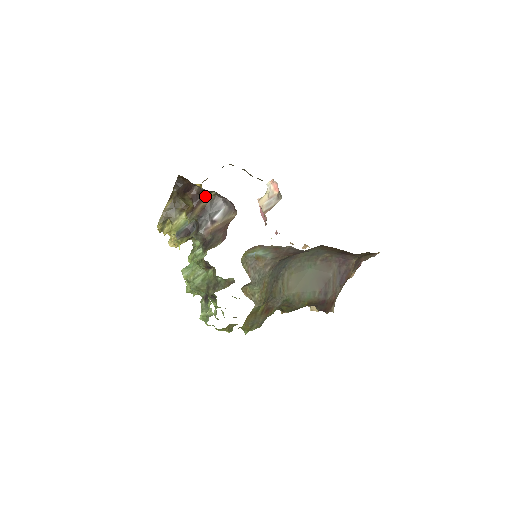
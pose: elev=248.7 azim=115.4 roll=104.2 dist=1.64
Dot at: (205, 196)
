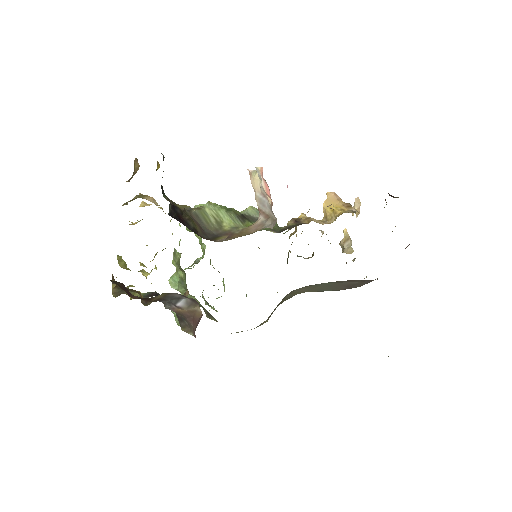
Dot at: occluded
